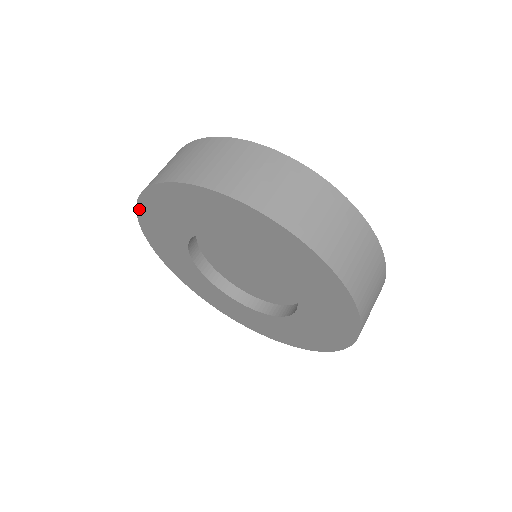
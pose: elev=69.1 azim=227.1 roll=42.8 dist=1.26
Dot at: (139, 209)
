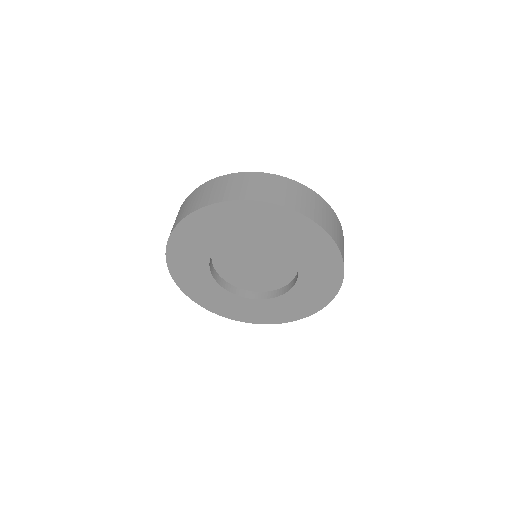
Dot at: (171, 270)
